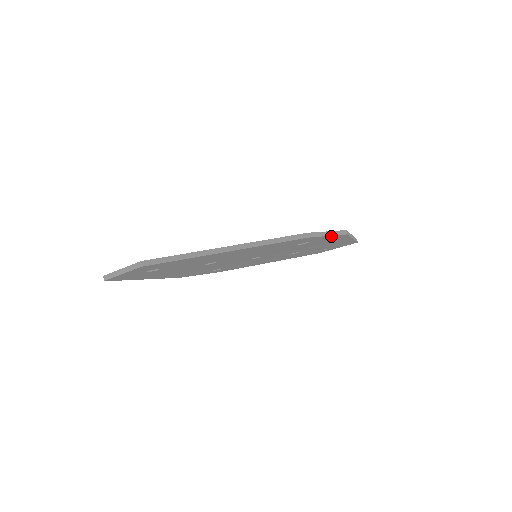
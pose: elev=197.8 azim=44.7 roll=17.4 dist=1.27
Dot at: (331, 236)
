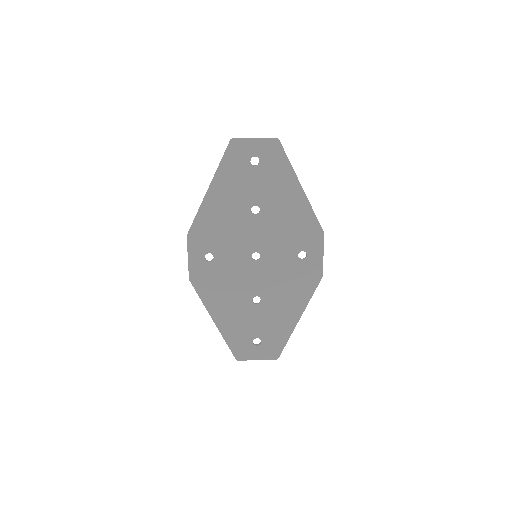
Dot at: (320, 247)
